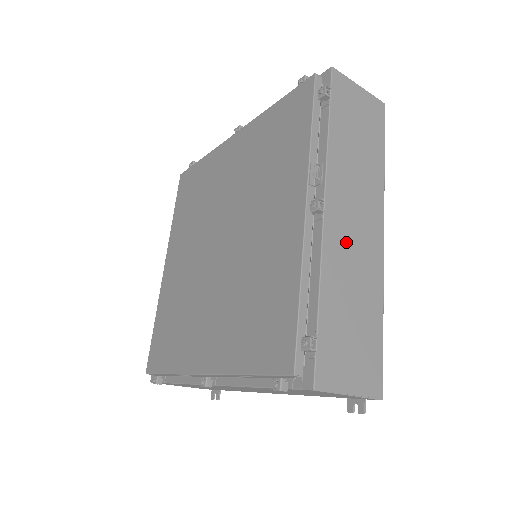
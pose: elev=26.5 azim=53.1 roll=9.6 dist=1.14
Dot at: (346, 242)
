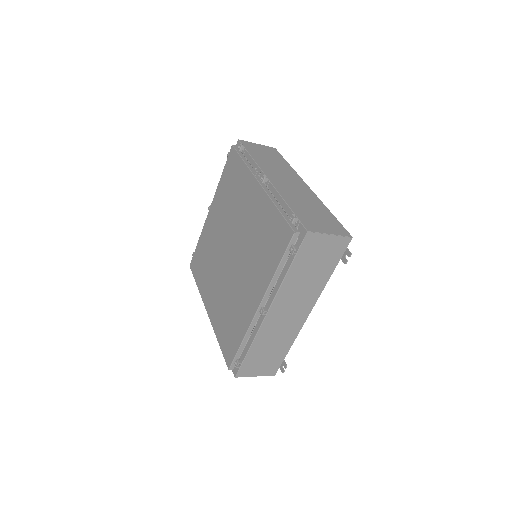
Dot at: (288, 188)
